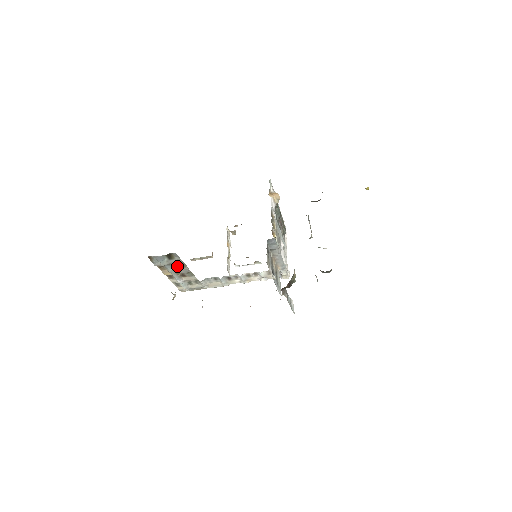
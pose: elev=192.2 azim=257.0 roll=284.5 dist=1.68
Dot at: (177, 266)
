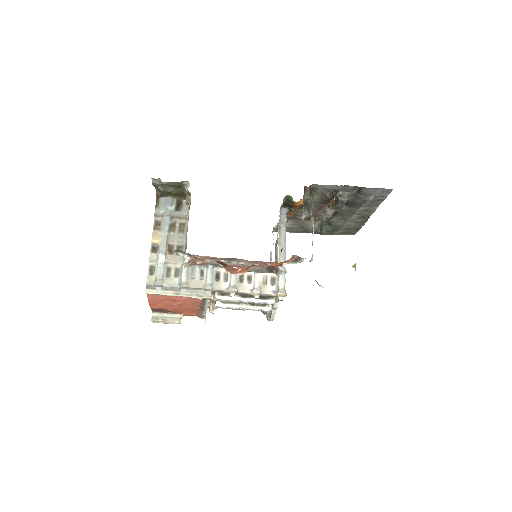
Dot at: (174, 228)
